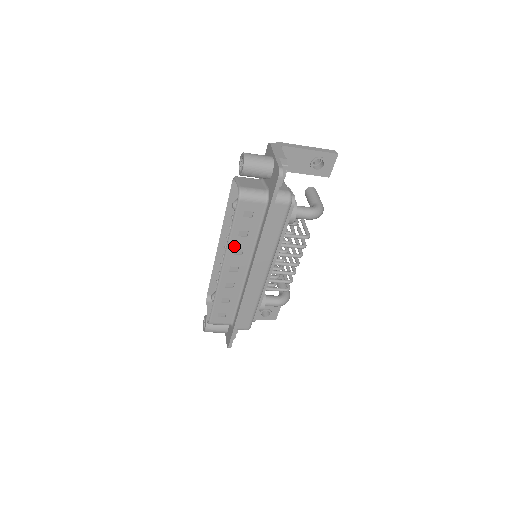
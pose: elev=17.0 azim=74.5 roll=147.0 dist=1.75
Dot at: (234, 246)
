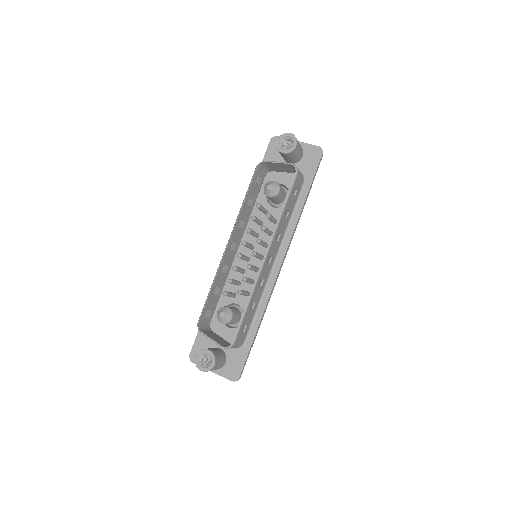
Dot at: (279, 229)
